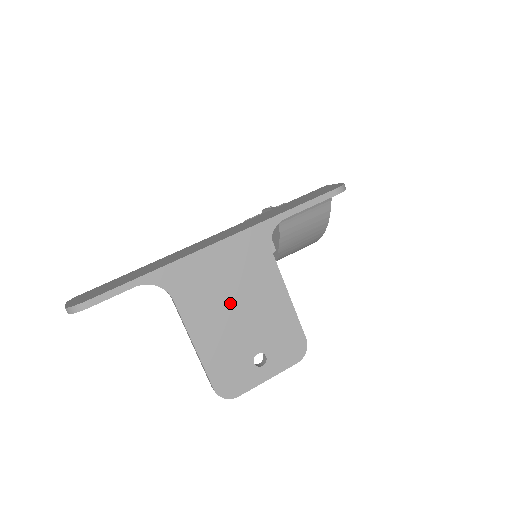
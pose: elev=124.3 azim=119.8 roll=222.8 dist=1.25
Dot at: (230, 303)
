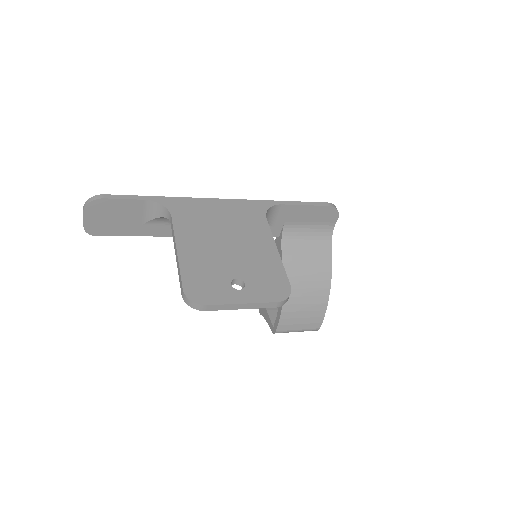
Dot at: (220, 235)
